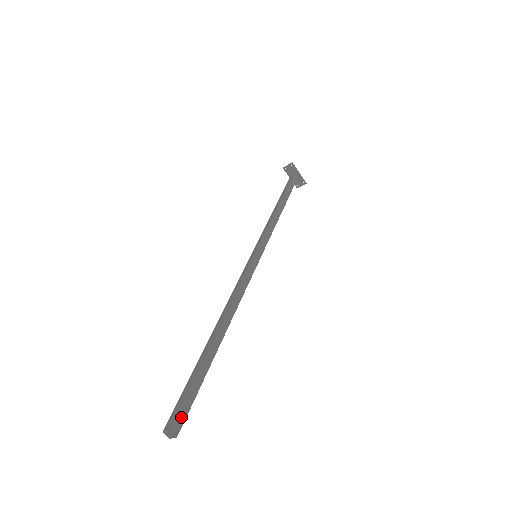
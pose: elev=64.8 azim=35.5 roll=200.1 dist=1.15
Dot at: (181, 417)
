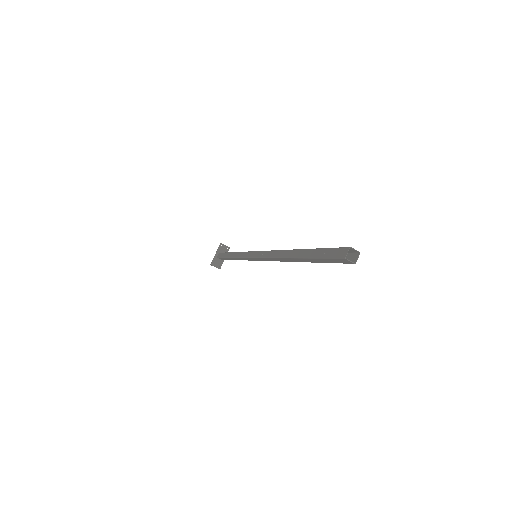
Dot at: (348, 257)
